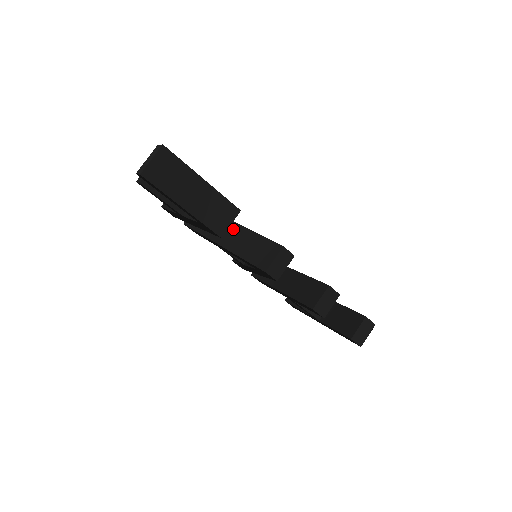
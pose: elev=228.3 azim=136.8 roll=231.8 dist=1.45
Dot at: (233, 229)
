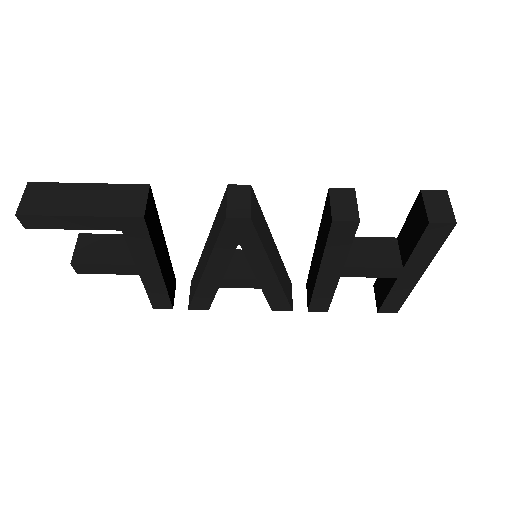
Dot at: (206, 247)
